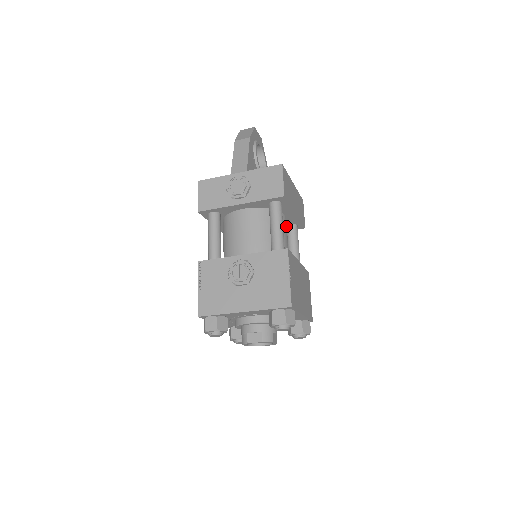
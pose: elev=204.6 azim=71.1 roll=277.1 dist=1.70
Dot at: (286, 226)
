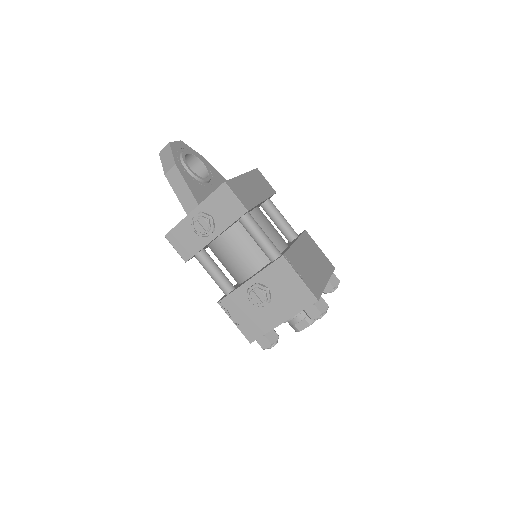
Dot at: (262, 216)
